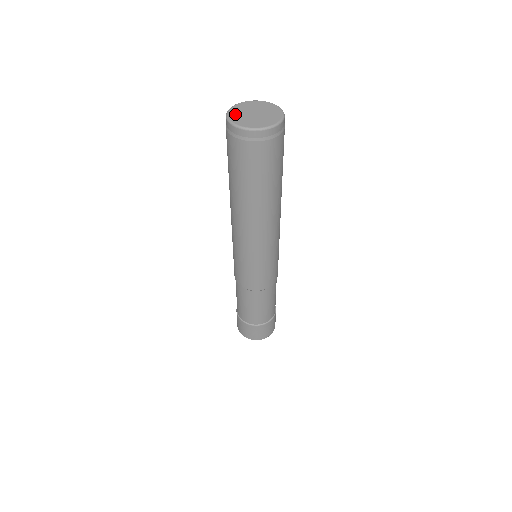
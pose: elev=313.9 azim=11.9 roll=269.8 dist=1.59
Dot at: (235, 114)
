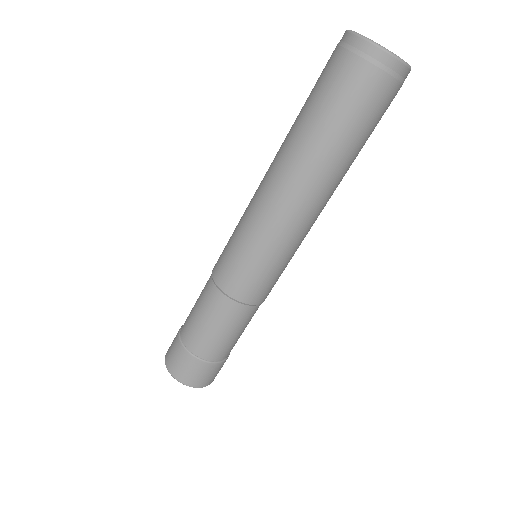
Dot at: occluded
